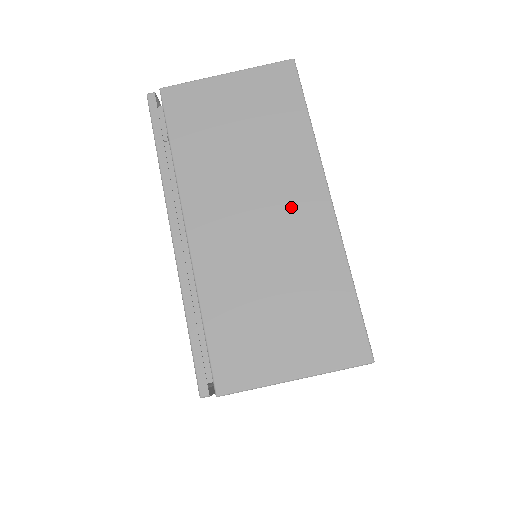
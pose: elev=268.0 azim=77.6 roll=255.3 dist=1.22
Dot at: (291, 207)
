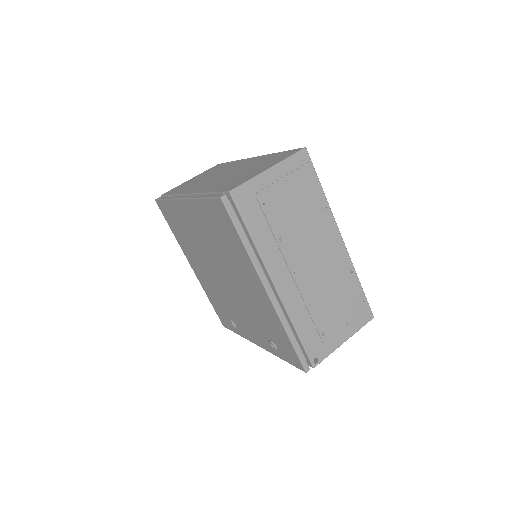
Dot at: (237, 166)
